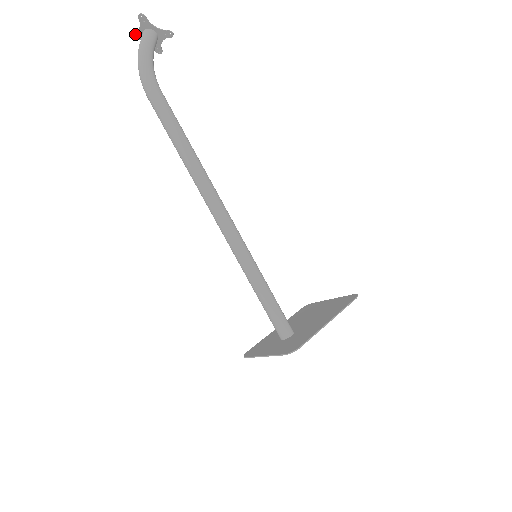
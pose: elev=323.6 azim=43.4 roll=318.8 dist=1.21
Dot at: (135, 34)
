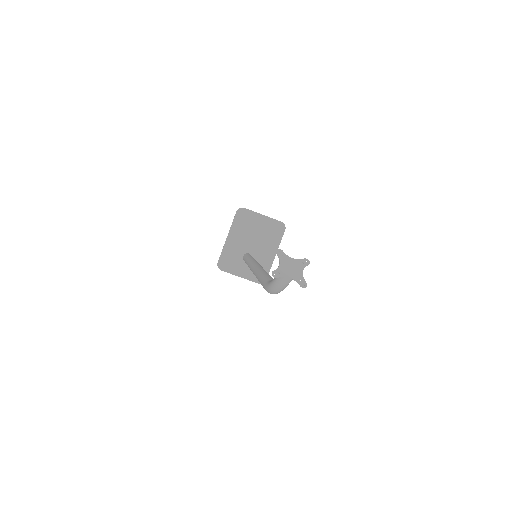
Dot at: (280, 275)
